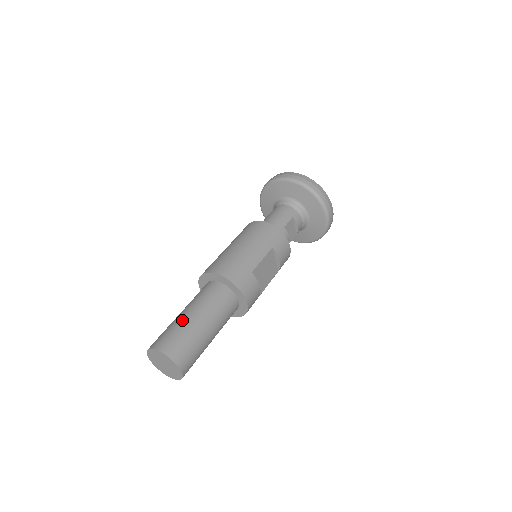
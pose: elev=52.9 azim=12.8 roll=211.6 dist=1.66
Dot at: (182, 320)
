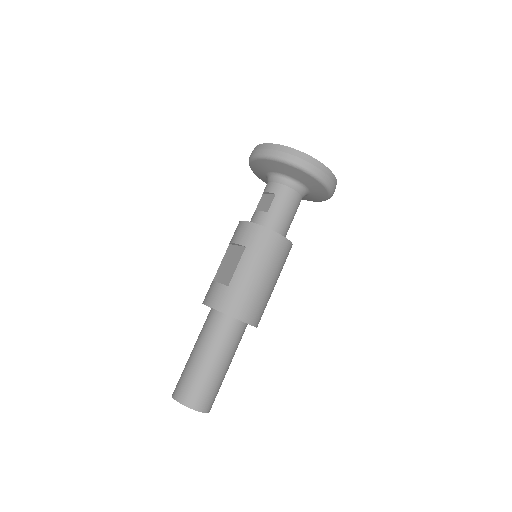
Dot at: (216, 375)
